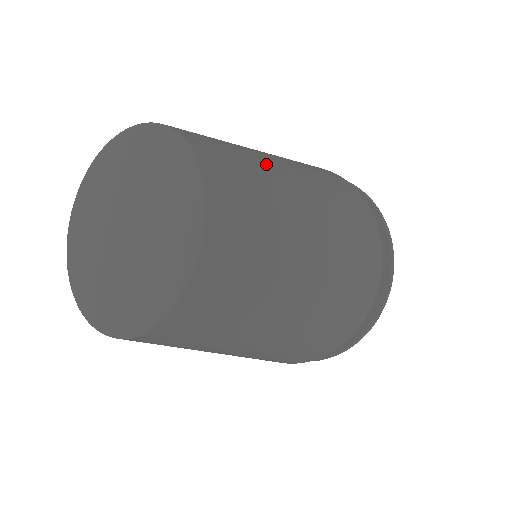
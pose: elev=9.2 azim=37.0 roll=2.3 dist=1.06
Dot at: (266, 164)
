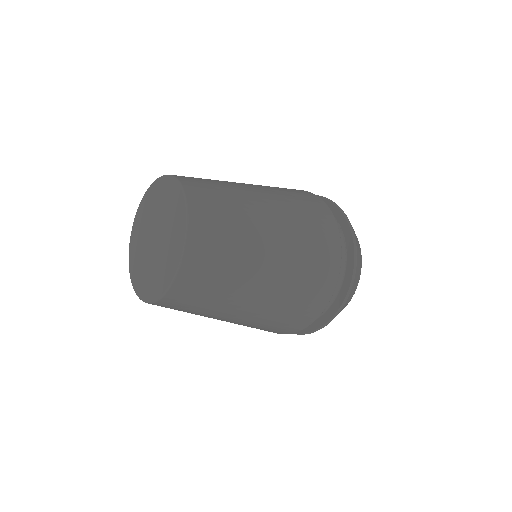
Dot at: (248, 258)
